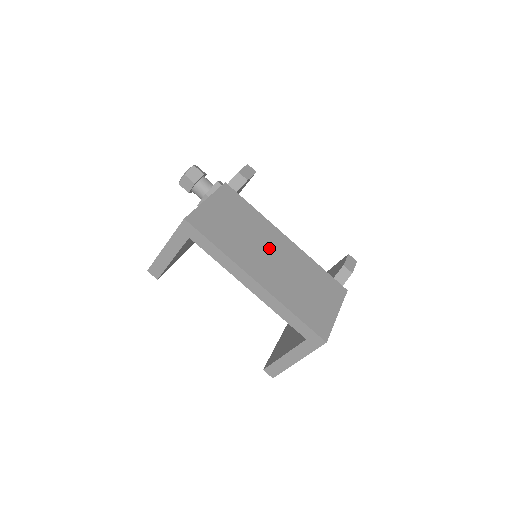
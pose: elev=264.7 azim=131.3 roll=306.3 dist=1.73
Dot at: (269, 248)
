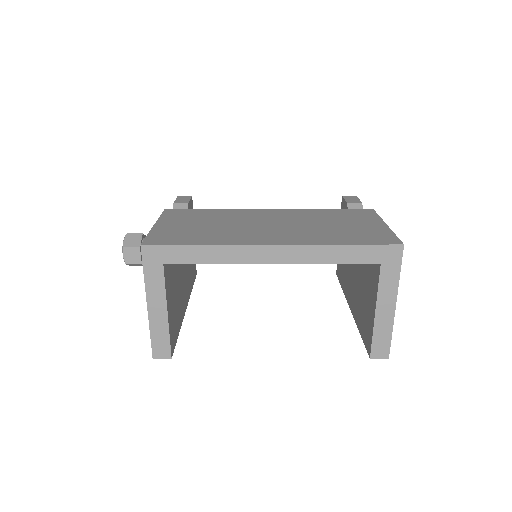
Dot at: (259, 222)
